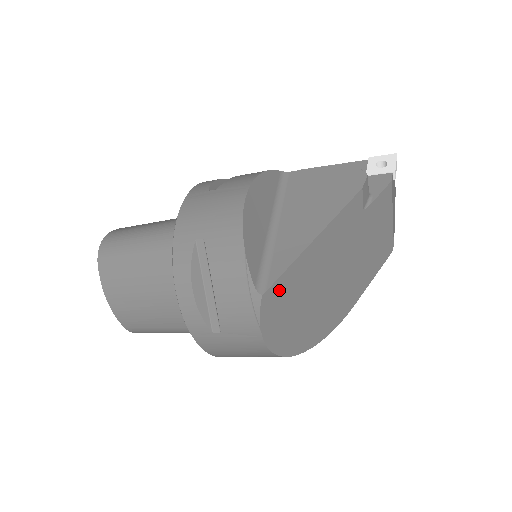
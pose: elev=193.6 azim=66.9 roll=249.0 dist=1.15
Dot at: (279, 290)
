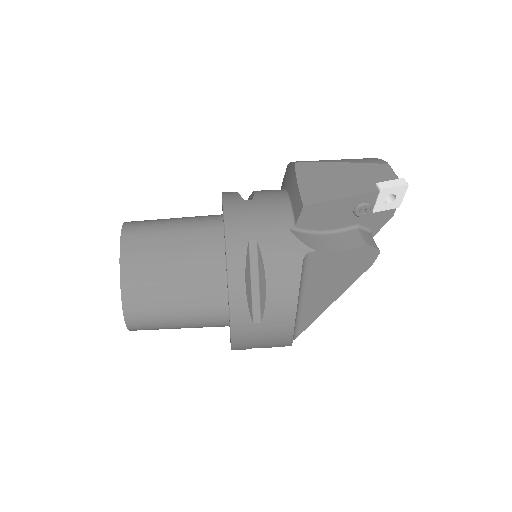
Dot at: occluded
